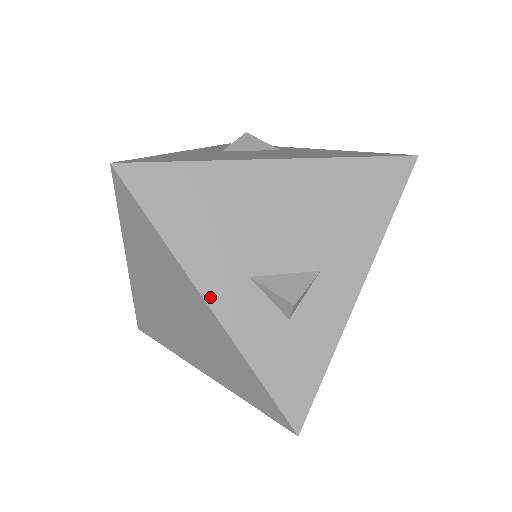
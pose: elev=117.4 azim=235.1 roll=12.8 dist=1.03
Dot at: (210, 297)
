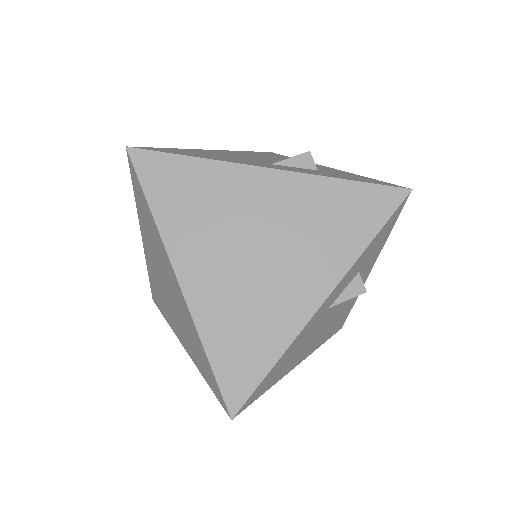
Dot at: (266, 167)
